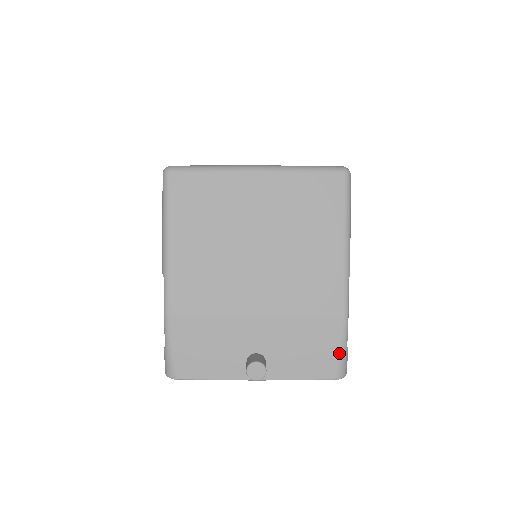
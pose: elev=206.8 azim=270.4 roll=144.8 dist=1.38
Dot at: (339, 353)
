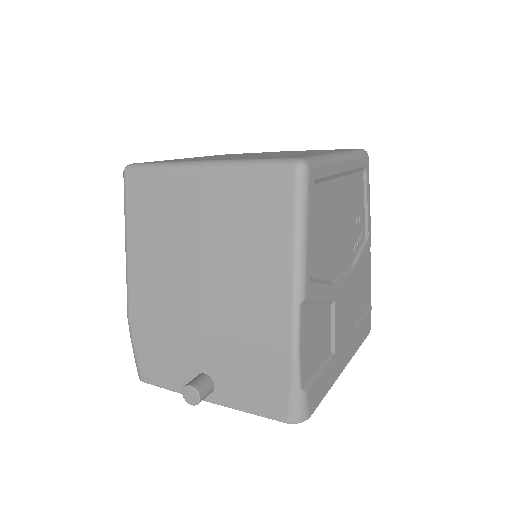
Dot at: (289, 394)
